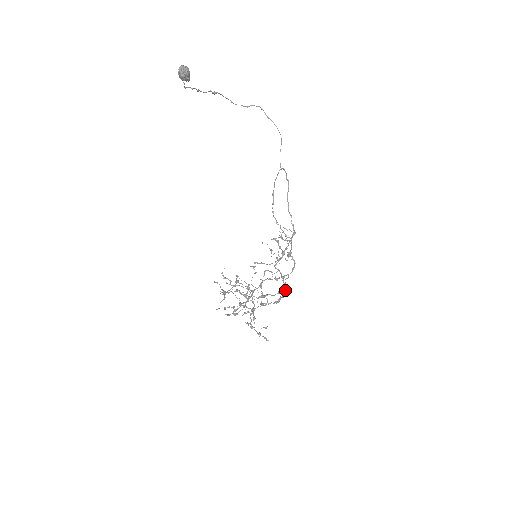
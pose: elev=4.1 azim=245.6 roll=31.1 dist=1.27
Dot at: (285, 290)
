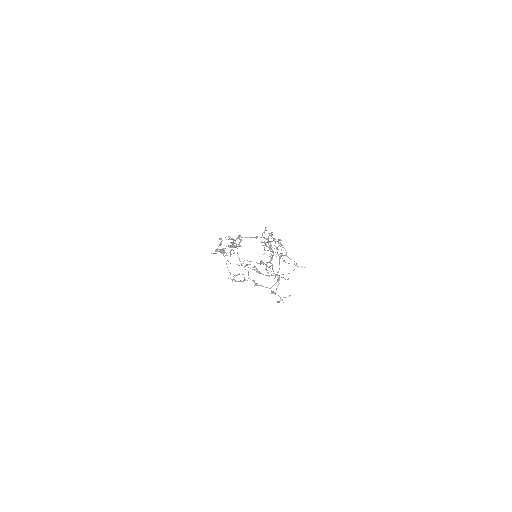
Dot at: occluded
